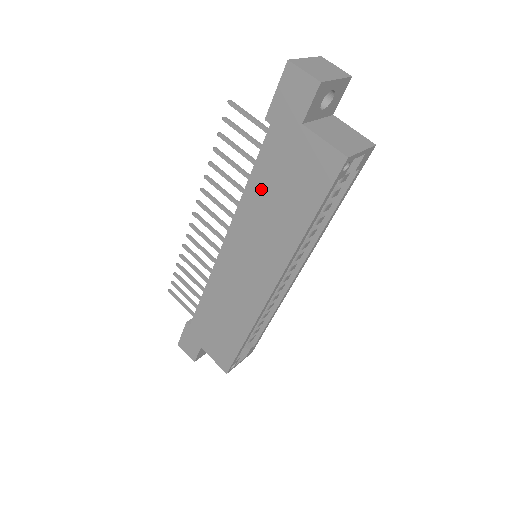
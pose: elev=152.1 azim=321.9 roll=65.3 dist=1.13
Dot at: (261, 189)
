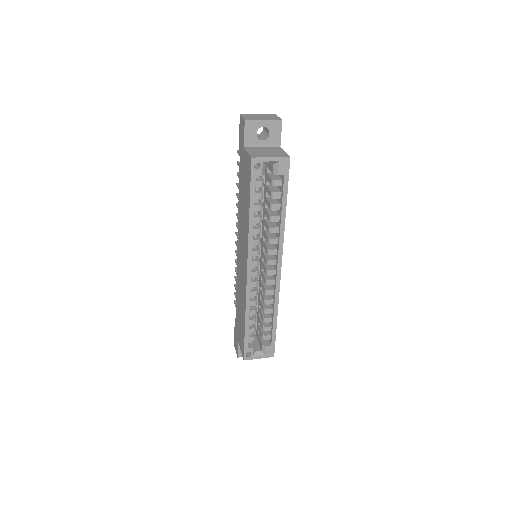
Dot at: (241, 197)
